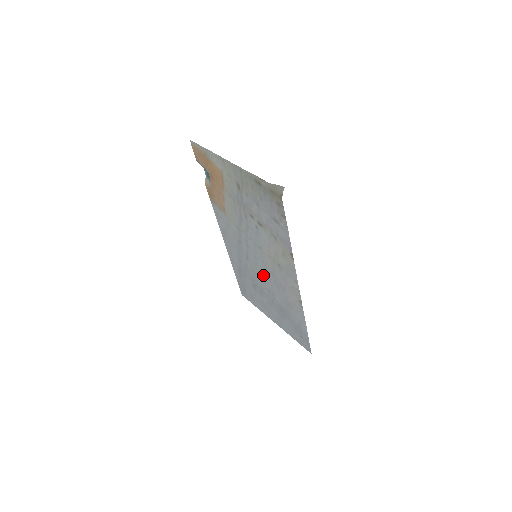
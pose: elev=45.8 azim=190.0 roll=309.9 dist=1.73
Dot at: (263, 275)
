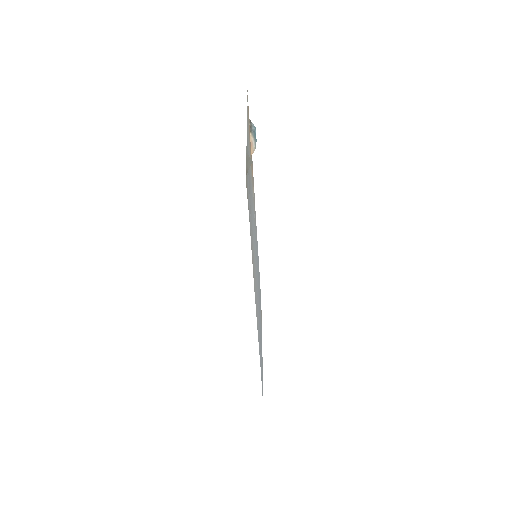
Dot at: (257, 283)
